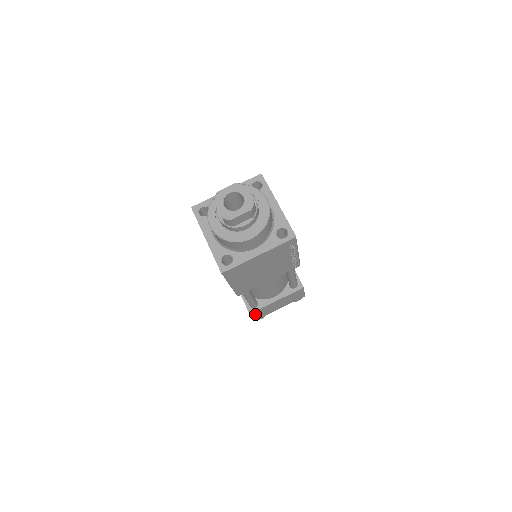
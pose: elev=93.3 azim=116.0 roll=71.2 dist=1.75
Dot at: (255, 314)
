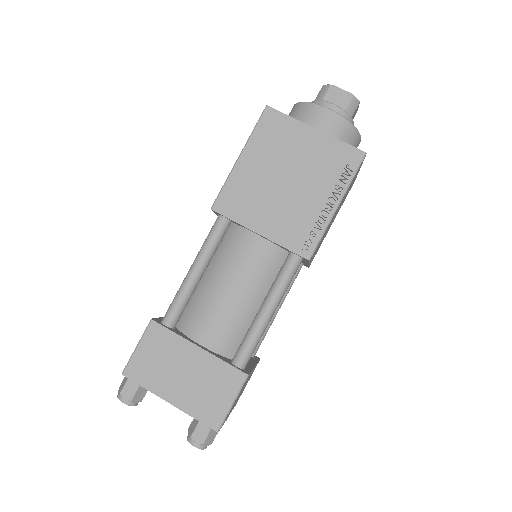
Dot at: (149, 341)
